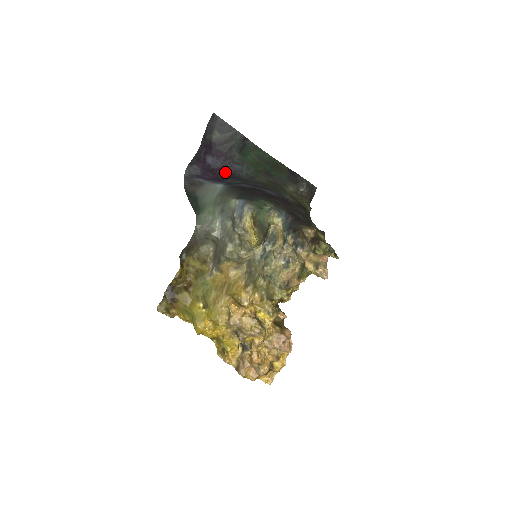
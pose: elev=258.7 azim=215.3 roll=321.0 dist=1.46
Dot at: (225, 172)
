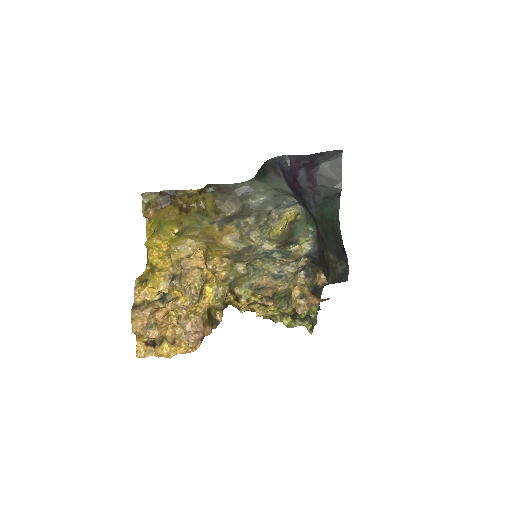
Dot at: (301, 193)
